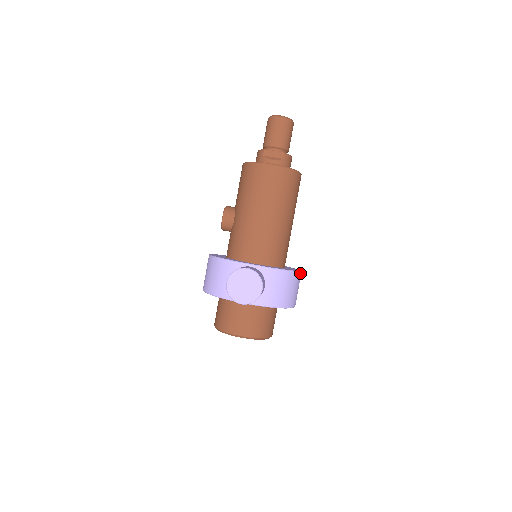
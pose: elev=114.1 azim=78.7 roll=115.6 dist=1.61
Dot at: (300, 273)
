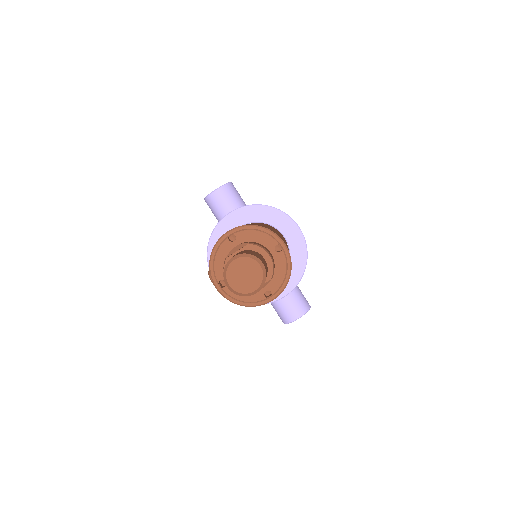
Dot at: (304, 238)
